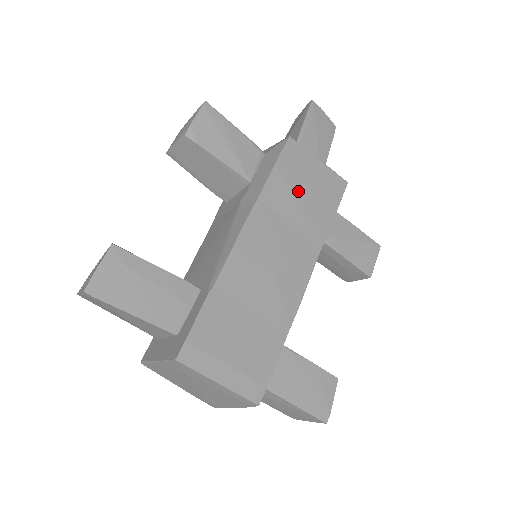
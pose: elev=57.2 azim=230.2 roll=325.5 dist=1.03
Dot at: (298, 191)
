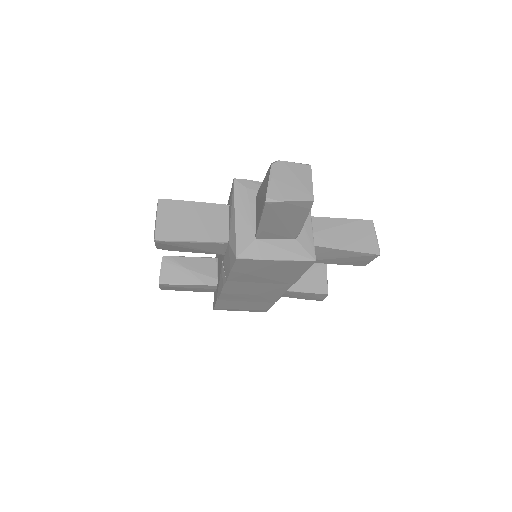
Dot at: (259, 274)
